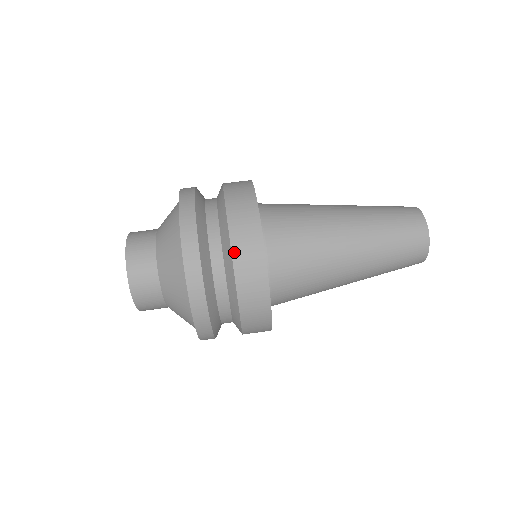
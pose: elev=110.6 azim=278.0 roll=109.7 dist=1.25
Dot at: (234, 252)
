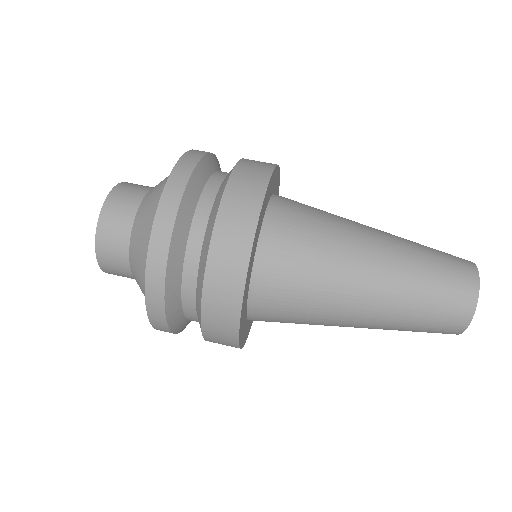
Dot at: (227, 192)
